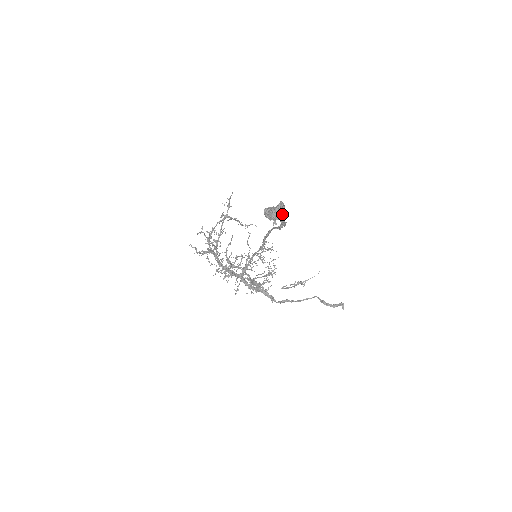
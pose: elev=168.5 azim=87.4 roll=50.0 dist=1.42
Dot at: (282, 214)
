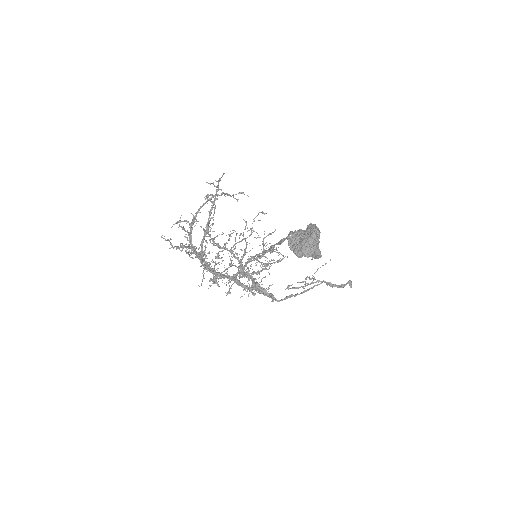
Dot at: (317, 248)
